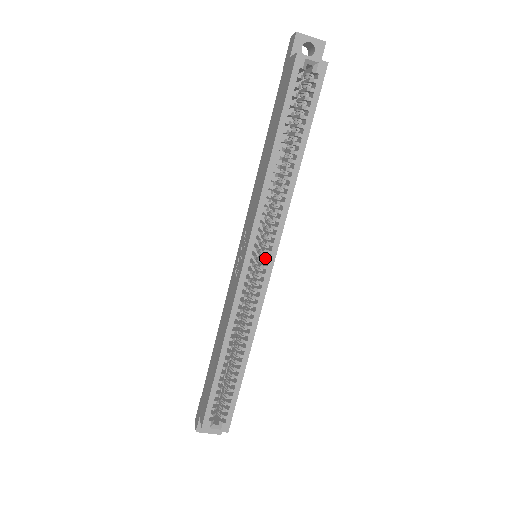
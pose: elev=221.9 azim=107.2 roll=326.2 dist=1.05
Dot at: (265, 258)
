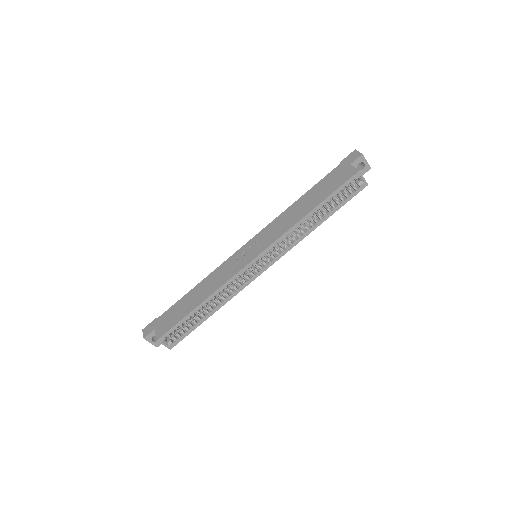
Dot at: (265, 263)
